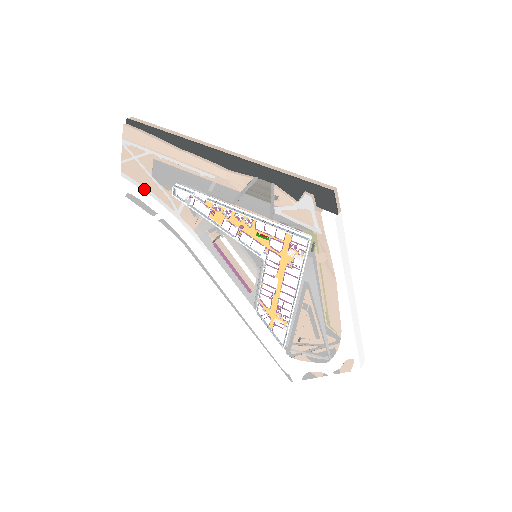
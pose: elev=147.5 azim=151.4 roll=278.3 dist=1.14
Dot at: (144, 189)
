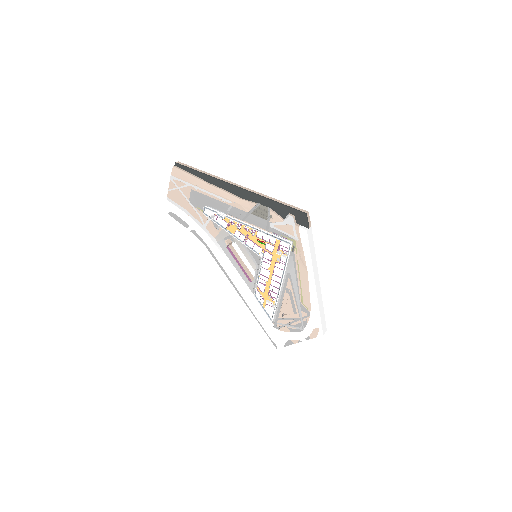
Dot at: (182, 209)
